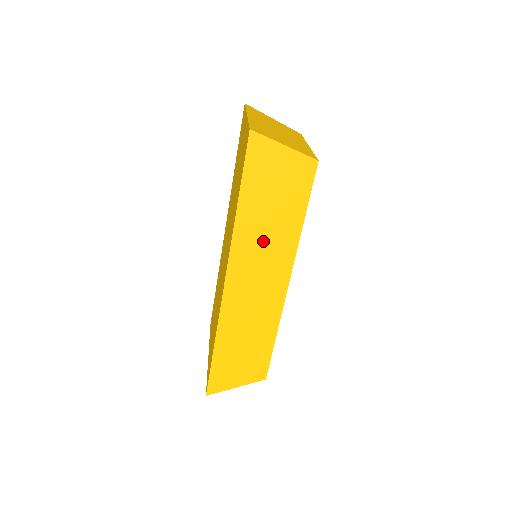
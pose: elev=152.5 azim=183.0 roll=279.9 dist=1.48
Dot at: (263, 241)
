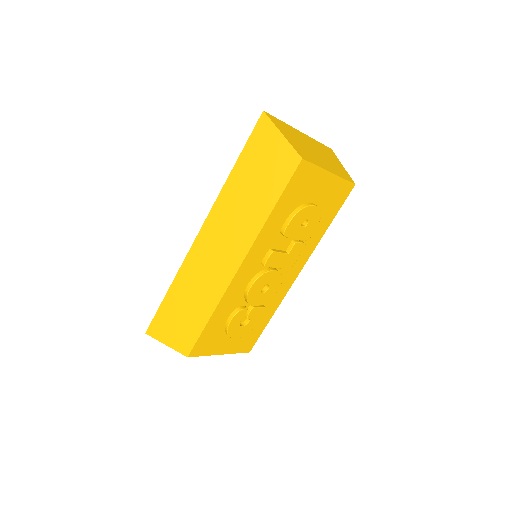
Dot at: (238, 210)
